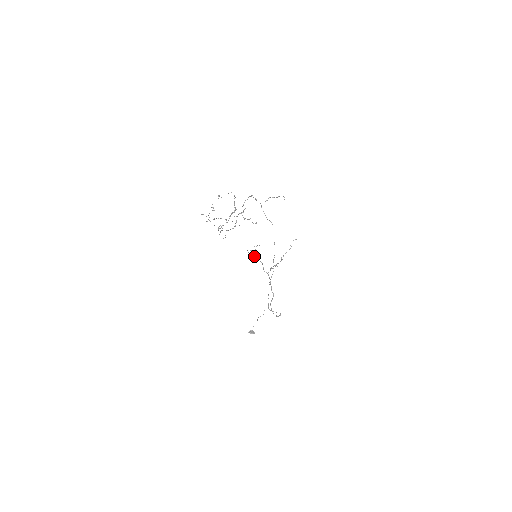
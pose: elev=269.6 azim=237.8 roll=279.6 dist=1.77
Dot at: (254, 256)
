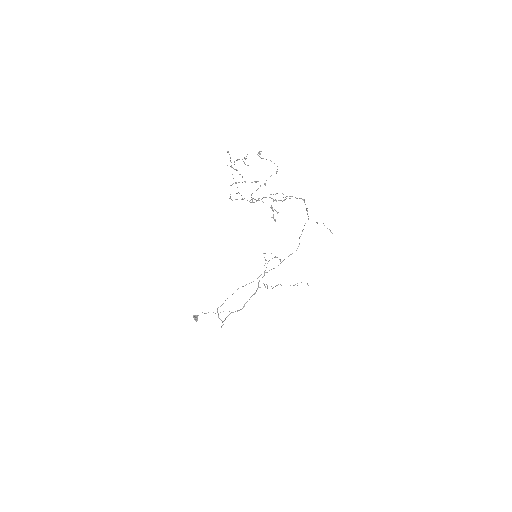
Dot at: occluded
